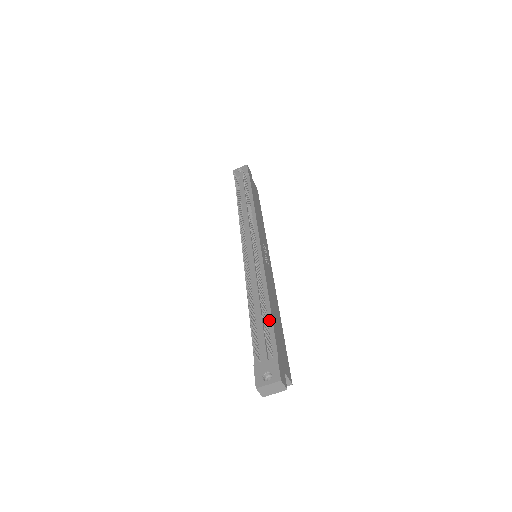
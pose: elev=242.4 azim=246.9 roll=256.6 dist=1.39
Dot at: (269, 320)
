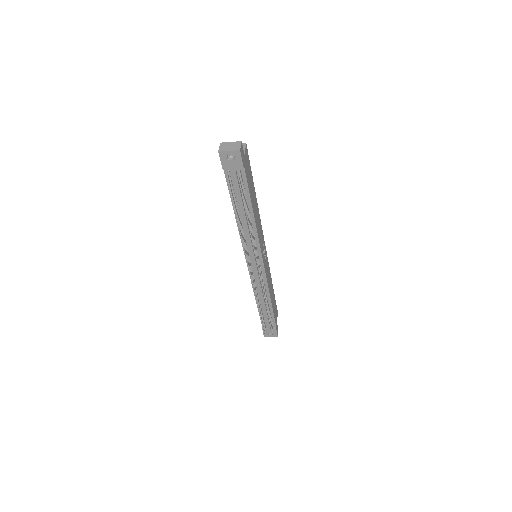
Dot at: (271, 312)
